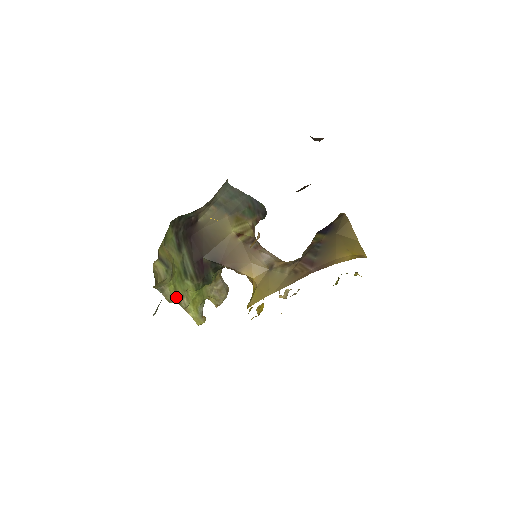
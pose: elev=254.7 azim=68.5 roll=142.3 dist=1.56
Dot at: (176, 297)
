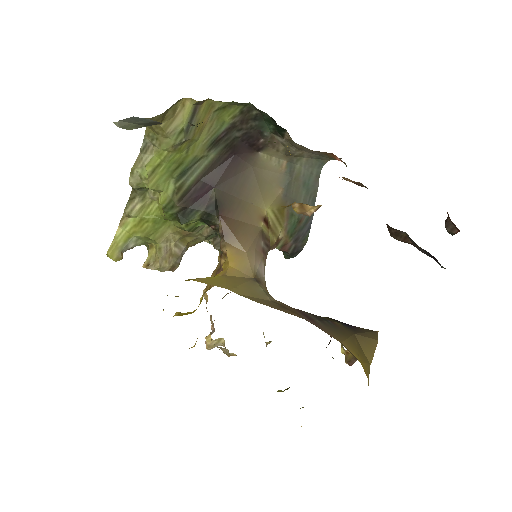
Dot at: (142, 180)
